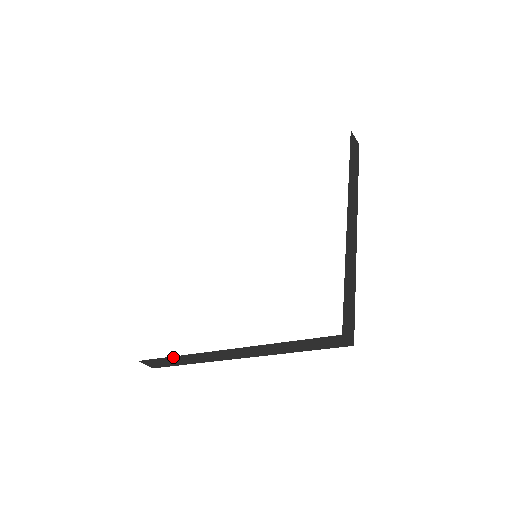
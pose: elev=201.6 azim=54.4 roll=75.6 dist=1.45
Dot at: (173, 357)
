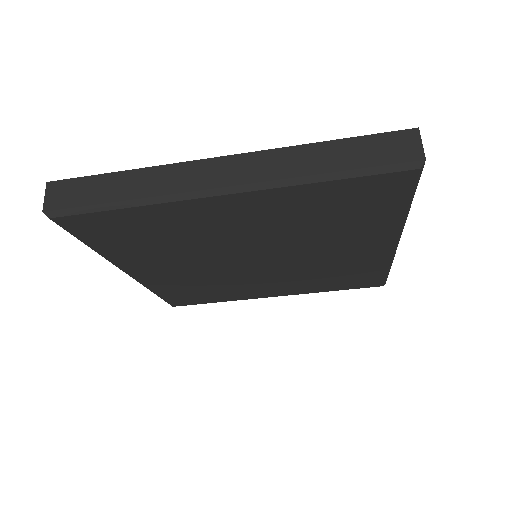
Dot at: (118, 174)
